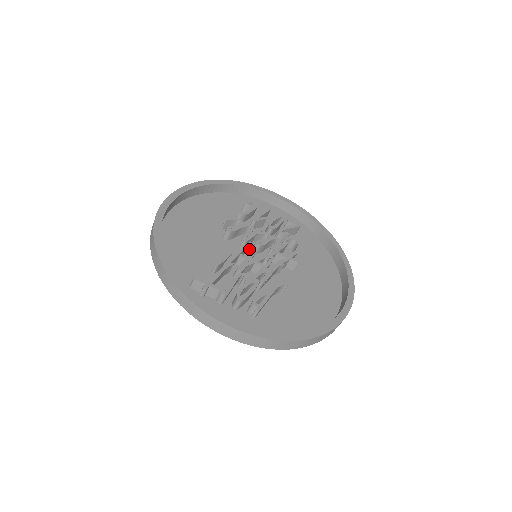
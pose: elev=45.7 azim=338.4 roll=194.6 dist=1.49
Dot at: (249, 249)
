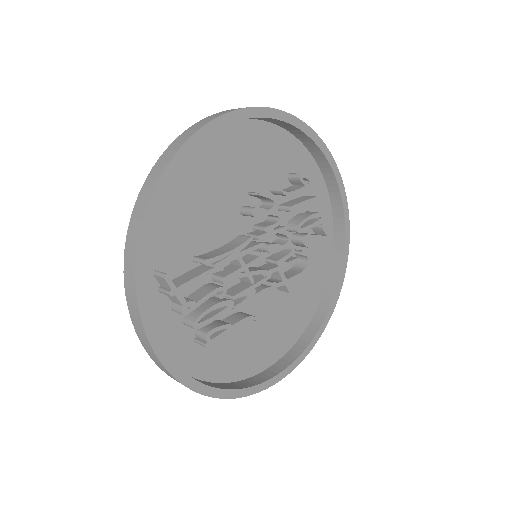
Dot at: (256, 240)
